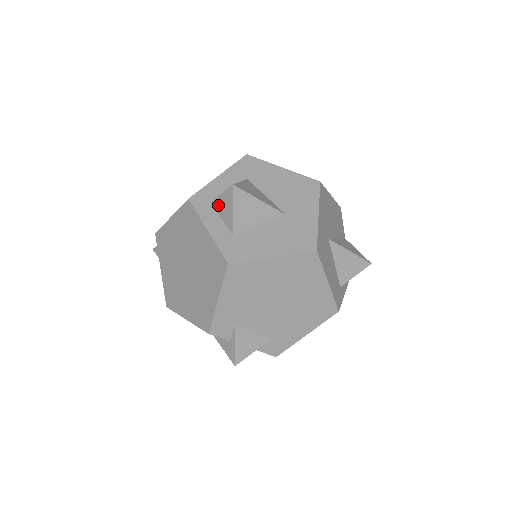
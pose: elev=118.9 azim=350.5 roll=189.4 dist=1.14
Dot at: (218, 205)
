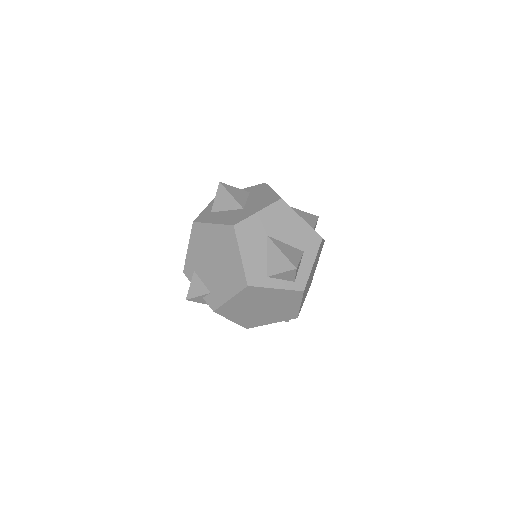
Dot at: occluded
